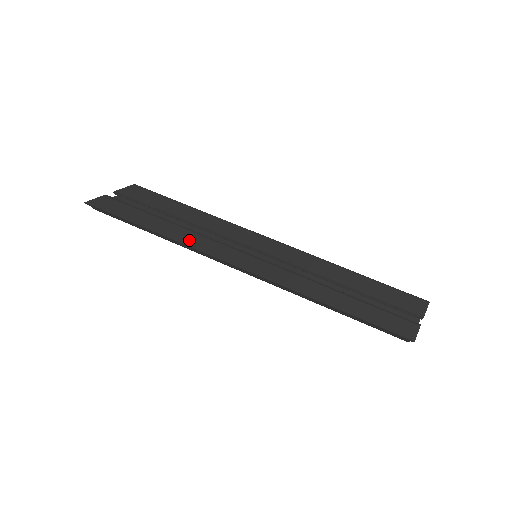
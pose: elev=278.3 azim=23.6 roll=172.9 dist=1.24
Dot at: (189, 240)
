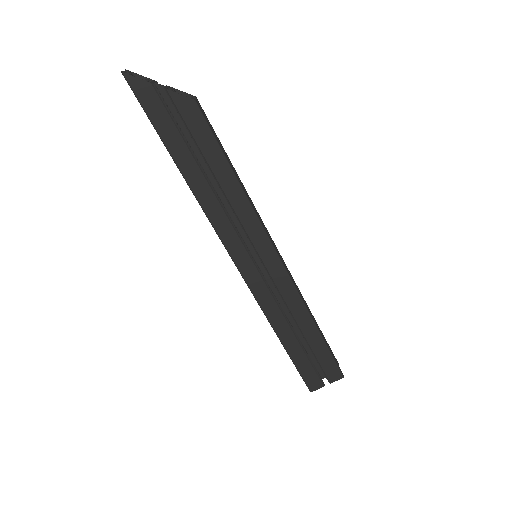
Dot at: (210, 207)
